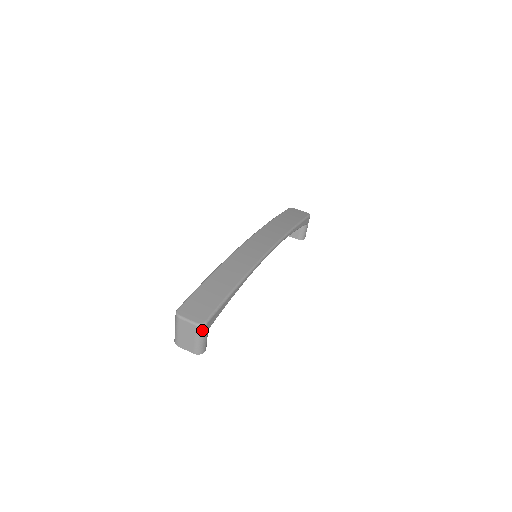
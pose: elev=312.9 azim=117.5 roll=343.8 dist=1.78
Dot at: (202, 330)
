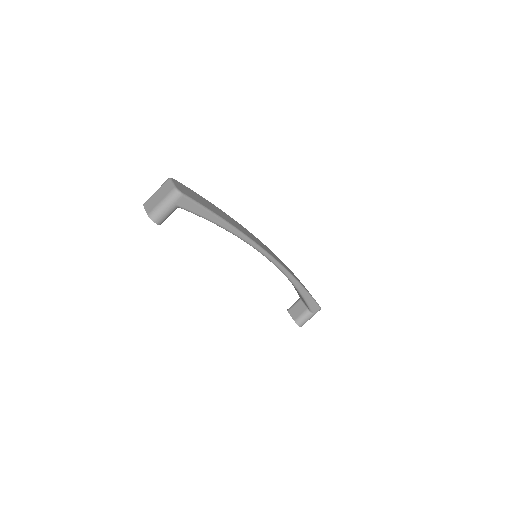
Dot at: (174, 196)
